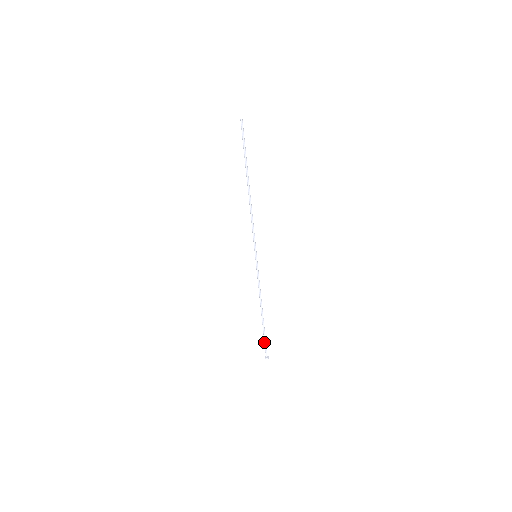
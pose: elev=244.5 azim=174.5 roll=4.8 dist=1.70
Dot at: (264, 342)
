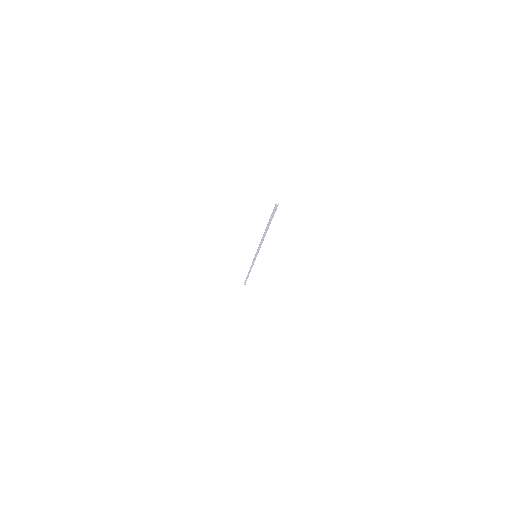
Dot at: (246, 280)
